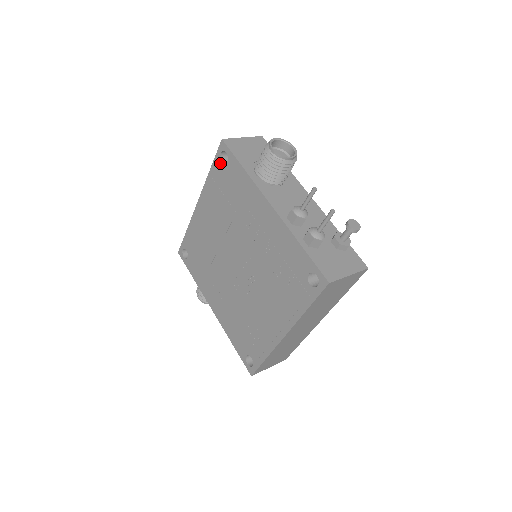
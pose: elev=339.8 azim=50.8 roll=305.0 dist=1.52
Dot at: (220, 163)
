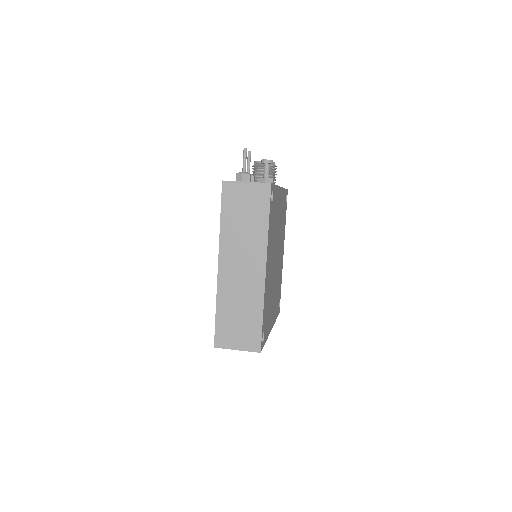
Dot at: occluded
